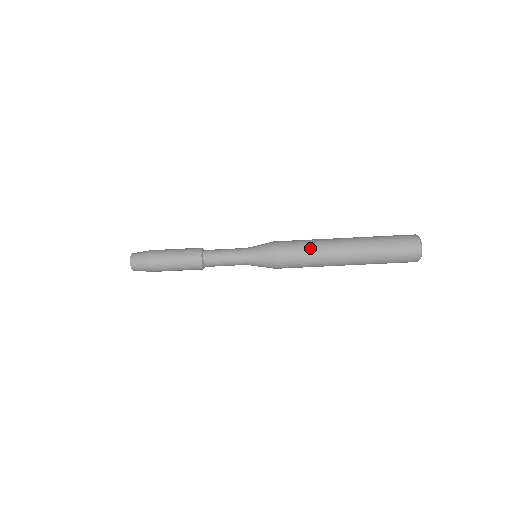
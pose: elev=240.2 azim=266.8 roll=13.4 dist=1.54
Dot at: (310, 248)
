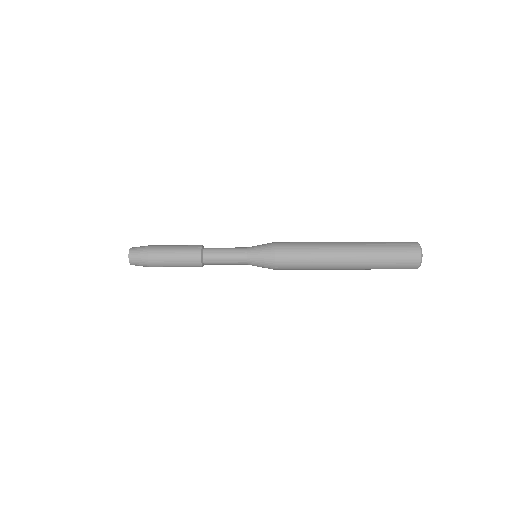
Dot at: (311, 249)
